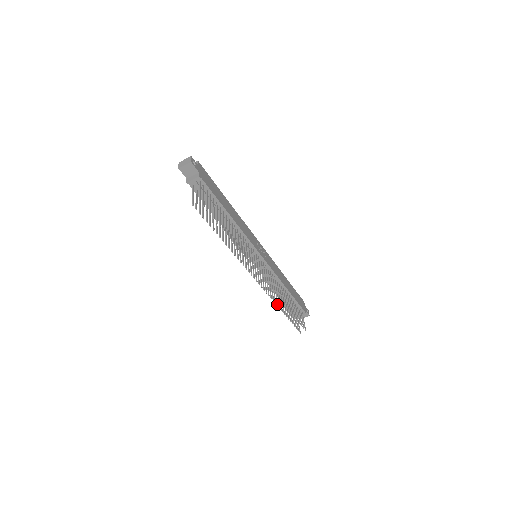
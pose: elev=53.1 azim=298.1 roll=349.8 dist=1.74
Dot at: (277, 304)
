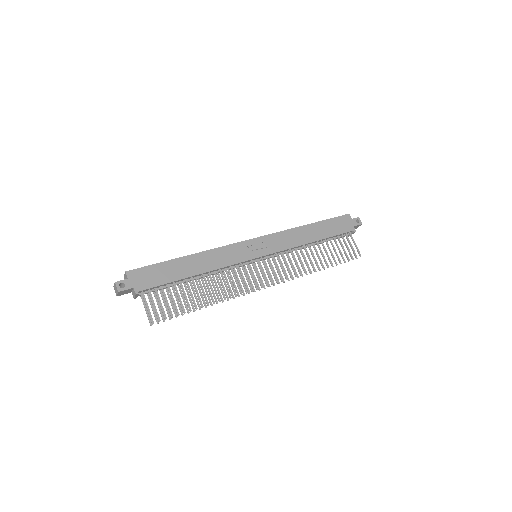
Dot at: occluded
